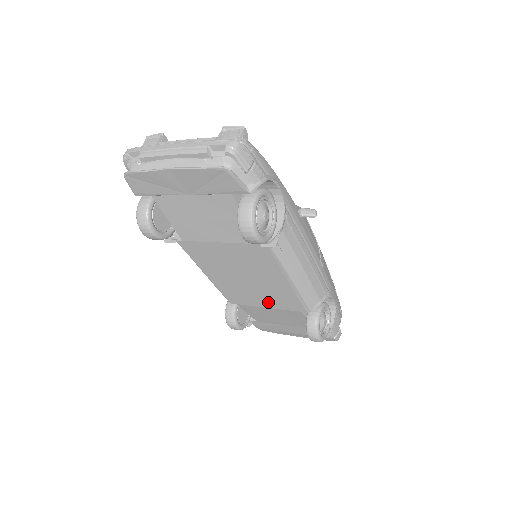
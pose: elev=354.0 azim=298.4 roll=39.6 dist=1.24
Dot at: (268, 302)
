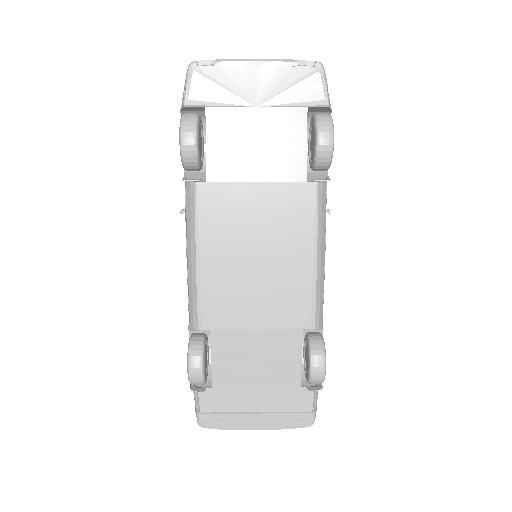
Dot at: (264, 314)
